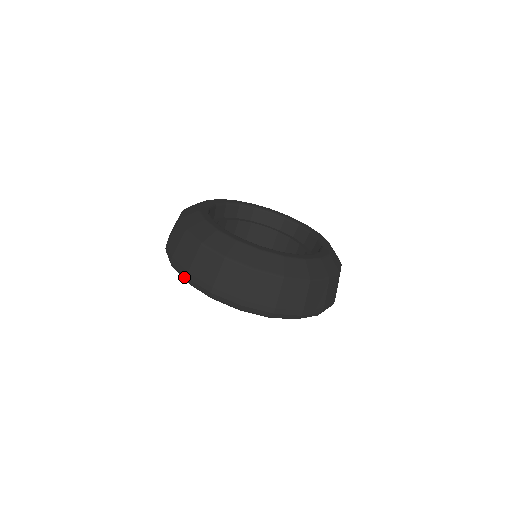
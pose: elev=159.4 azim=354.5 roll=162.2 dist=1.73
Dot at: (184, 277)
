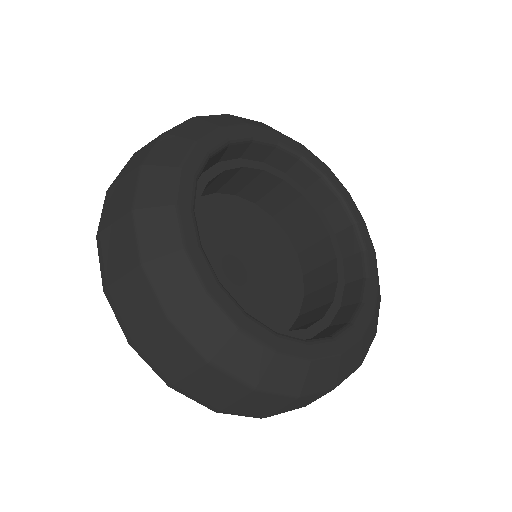
Dot at: occluded
